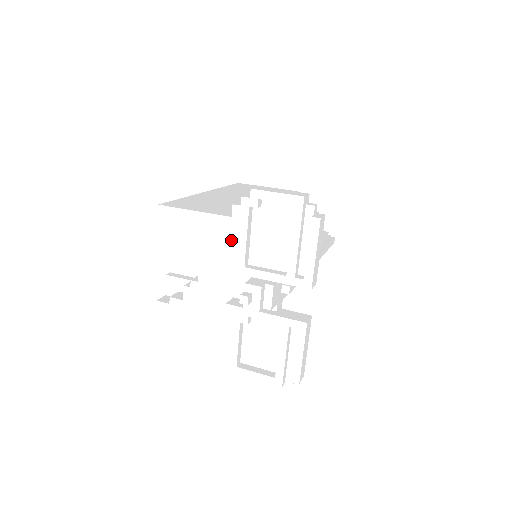
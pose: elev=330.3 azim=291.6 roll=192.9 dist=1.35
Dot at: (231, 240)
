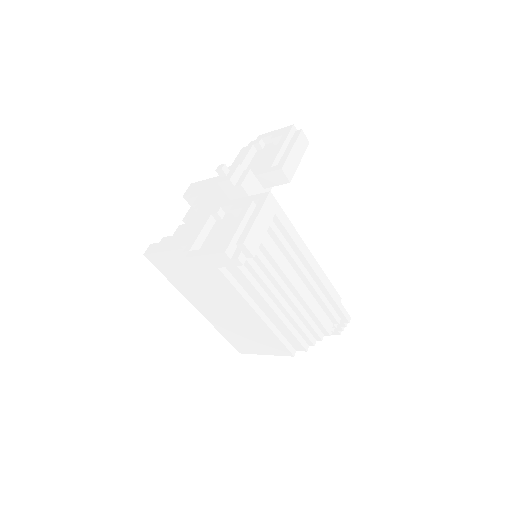
Dot at: occluded
